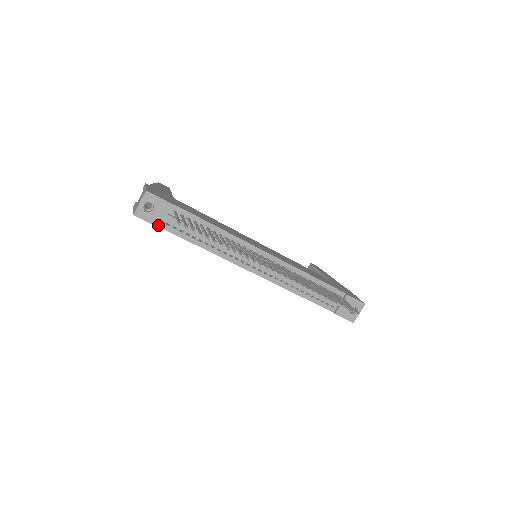
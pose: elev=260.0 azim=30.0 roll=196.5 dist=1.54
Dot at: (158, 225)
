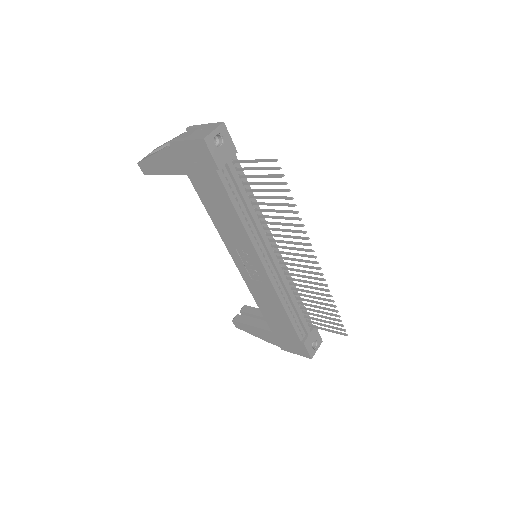
Dot at: (218, 165)
